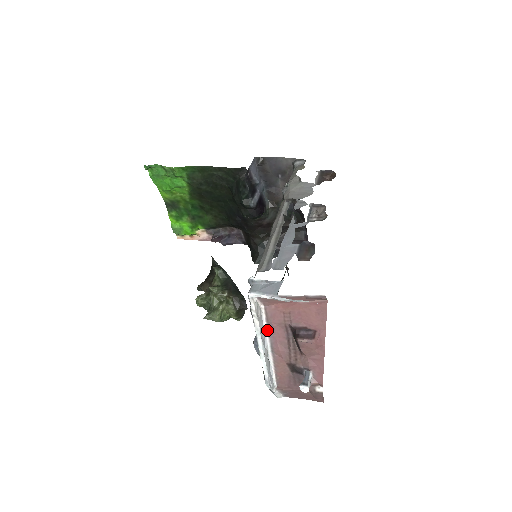
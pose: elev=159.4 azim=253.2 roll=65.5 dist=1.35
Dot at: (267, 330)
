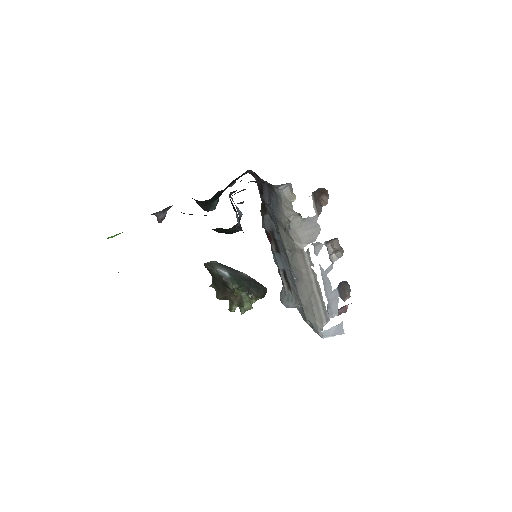
Dot at: occluded
